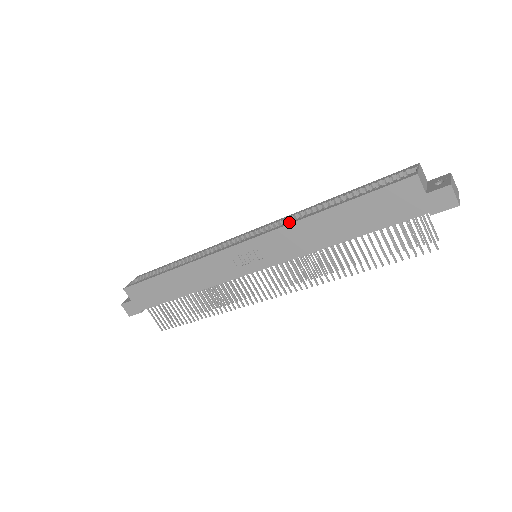
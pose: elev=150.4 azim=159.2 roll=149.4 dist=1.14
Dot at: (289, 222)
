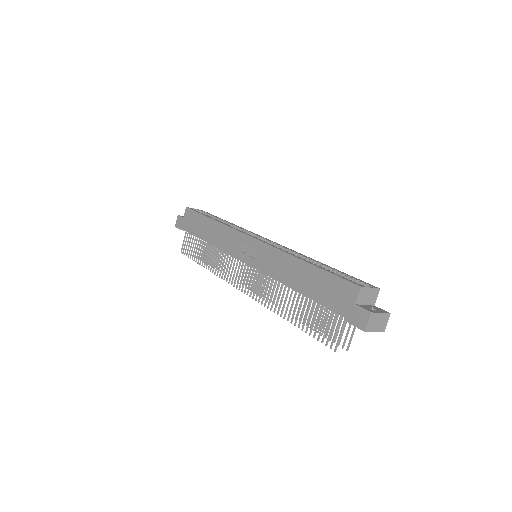
Dot at: (283, 250)
